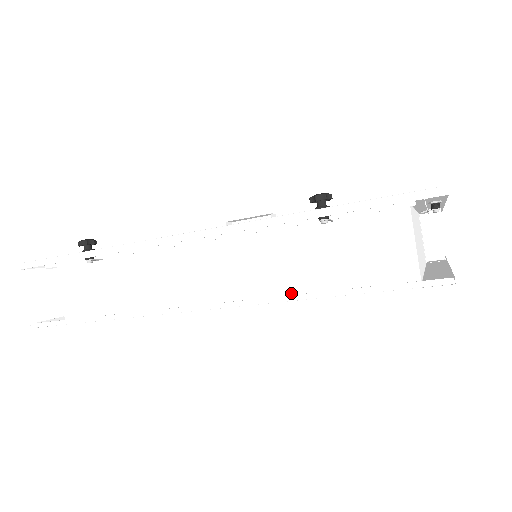
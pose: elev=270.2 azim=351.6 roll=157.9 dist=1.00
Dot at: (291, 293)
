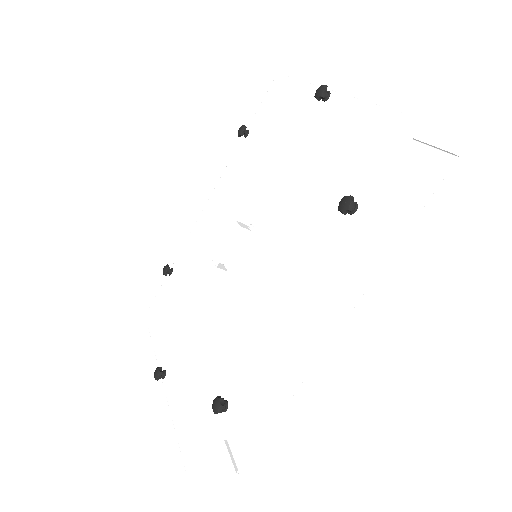
Dot at: (363, 260)
